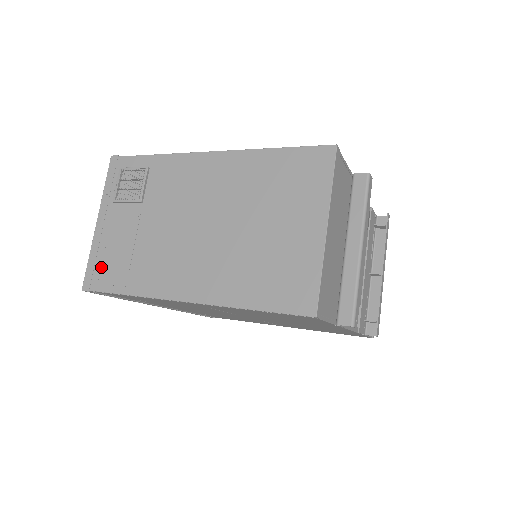
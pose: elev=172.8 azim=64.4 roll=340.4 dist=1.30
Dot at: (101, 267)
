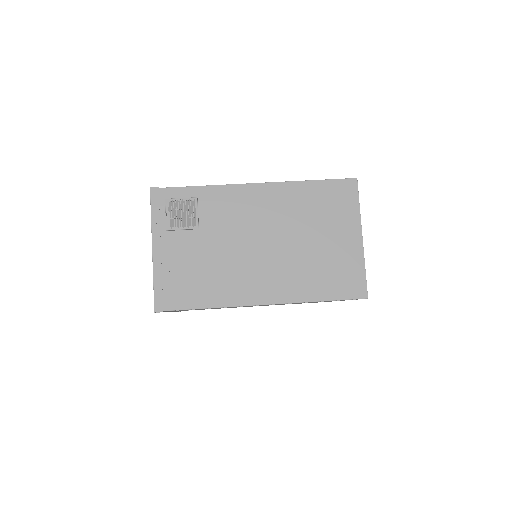
Dot at: (170, 289)
